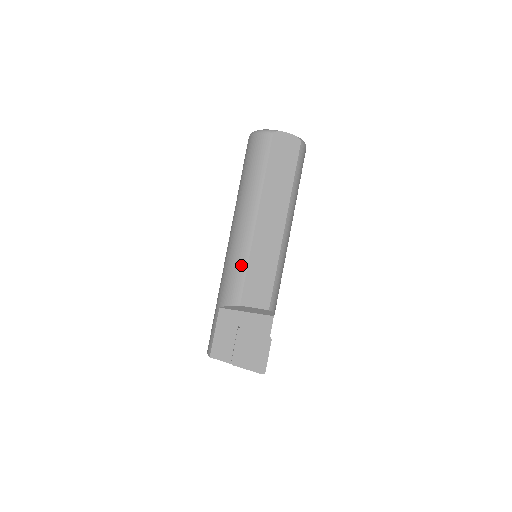
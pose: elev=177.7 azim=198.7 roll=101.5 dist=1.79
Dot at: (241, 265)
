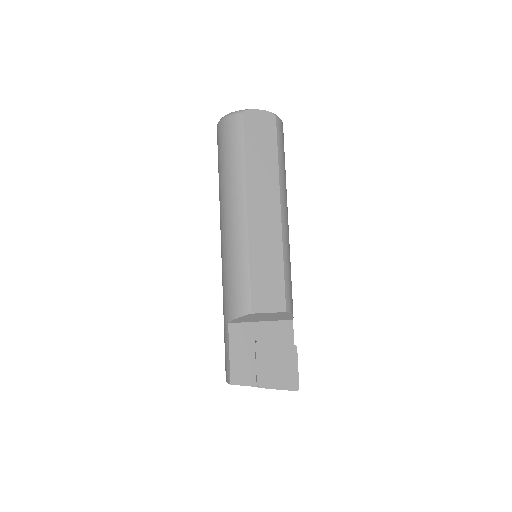
Dot at: (242, 267)
